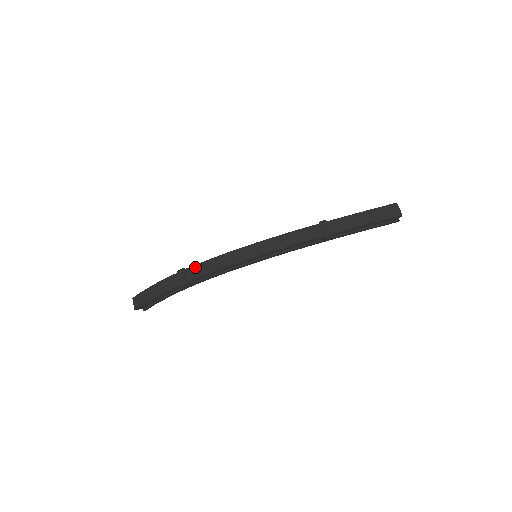
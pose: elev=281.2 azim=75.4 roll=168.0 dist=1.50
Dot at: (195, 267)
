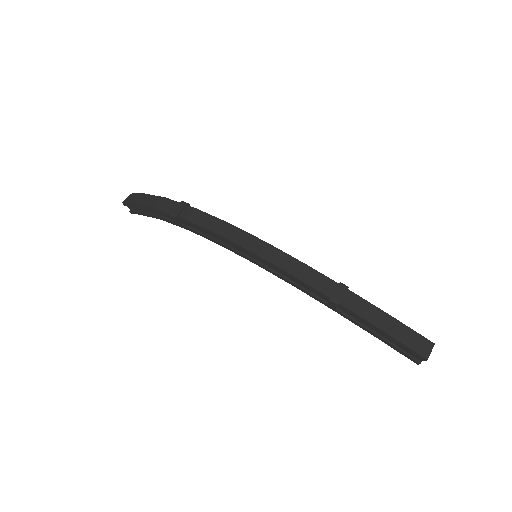
Dot at: (198, 211)
